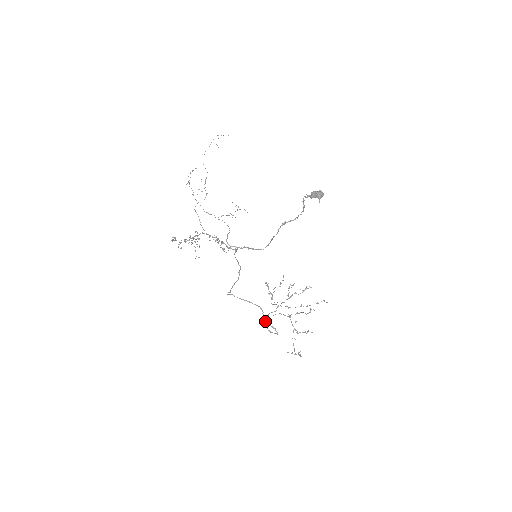
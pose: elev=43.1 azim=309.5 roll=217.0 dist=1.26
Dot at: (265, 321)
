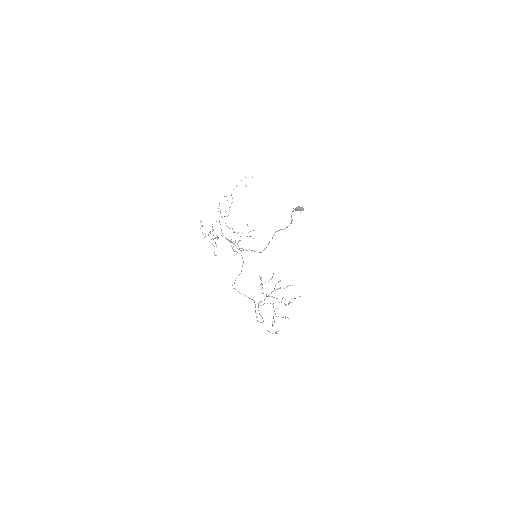
Dot at: (256, 313)
